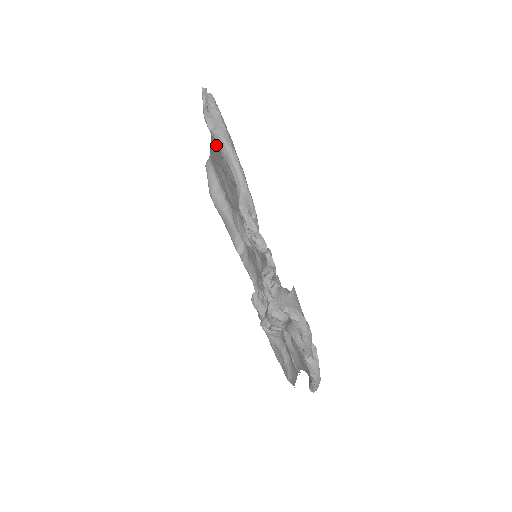
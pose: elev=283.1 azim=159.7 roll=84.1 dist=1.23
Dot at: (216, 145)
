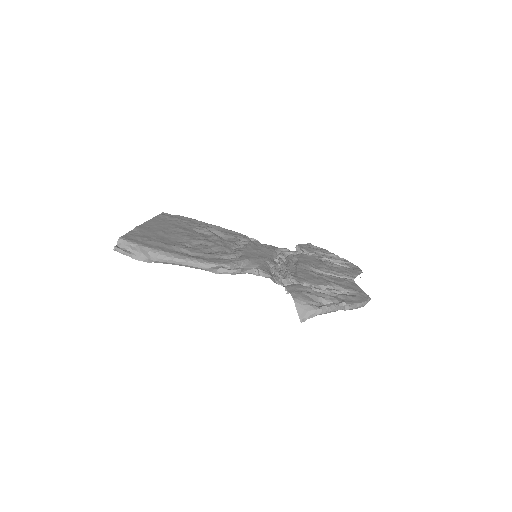
Dot at: (156, 229)
